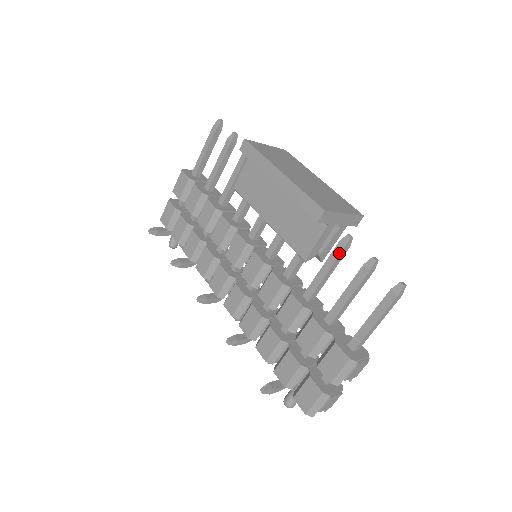
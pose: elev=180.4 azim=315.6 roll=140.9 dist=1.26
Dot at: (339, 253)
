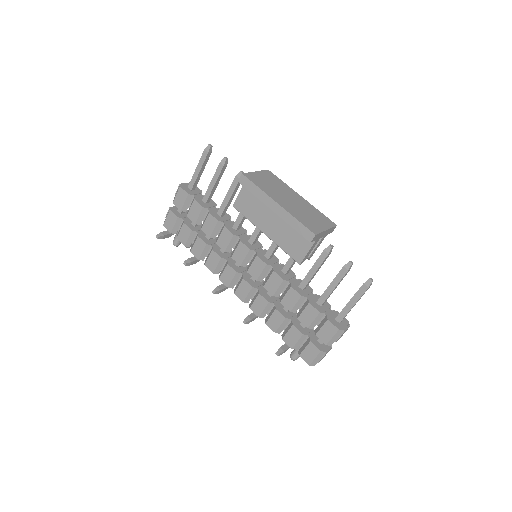
Dot at: (324, 258)
